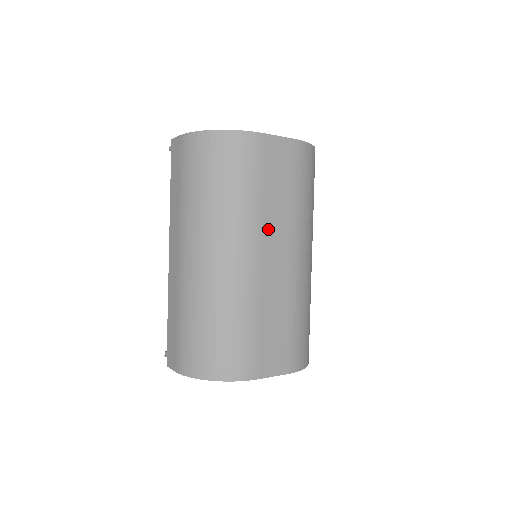
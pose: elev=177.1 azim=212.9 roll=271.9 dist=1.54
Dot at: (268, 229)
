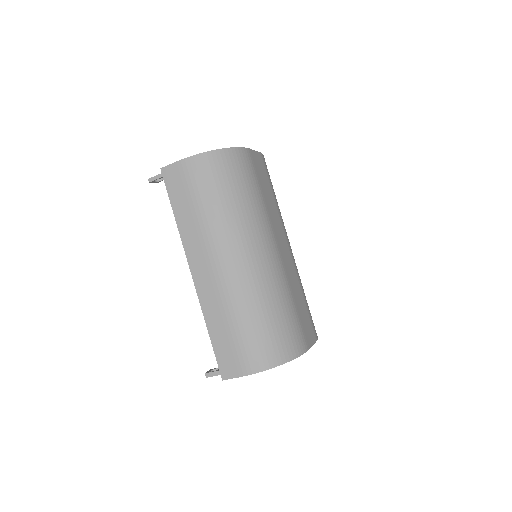
Dot at: (274, 225)
